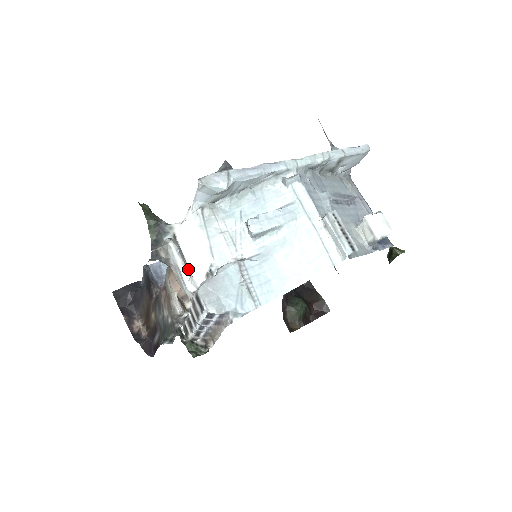
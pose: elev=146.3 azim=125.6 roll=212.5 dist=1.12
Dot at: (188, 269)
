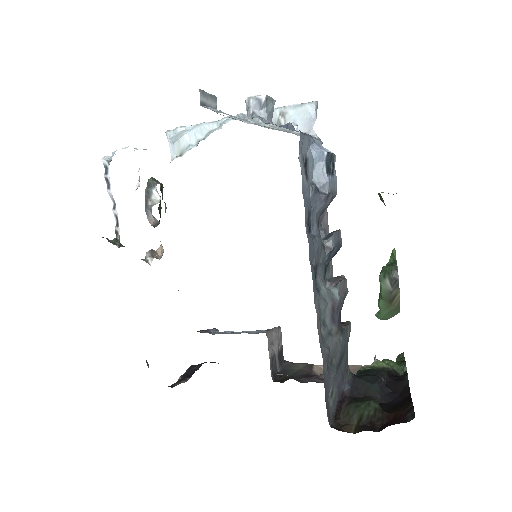
Dot at: occluded
